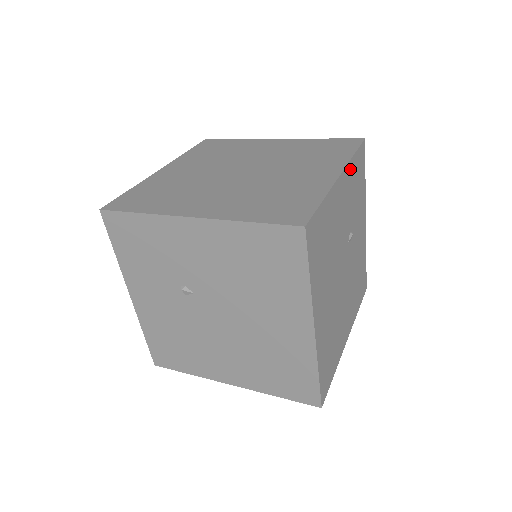
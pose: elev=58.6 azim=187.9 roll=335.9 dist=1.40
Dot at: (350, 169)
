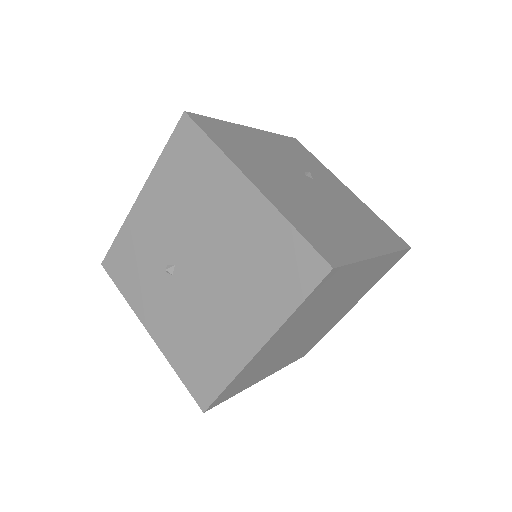
Dot at: (272, 136)
